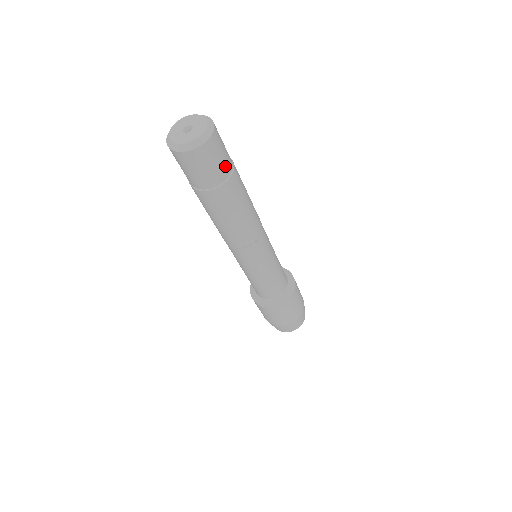
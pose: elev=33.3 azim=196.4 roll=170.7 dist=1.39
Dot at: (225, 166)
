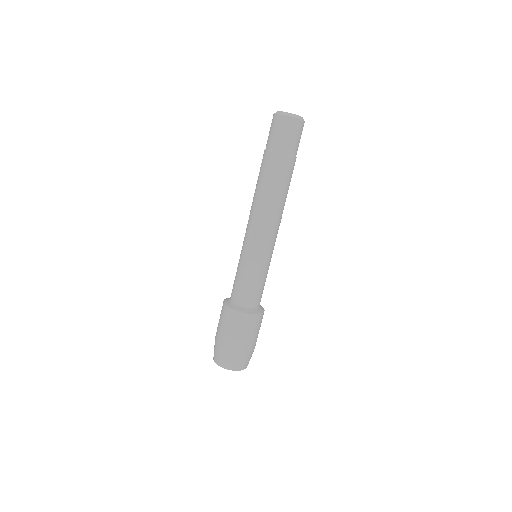
Dot at: occluded
